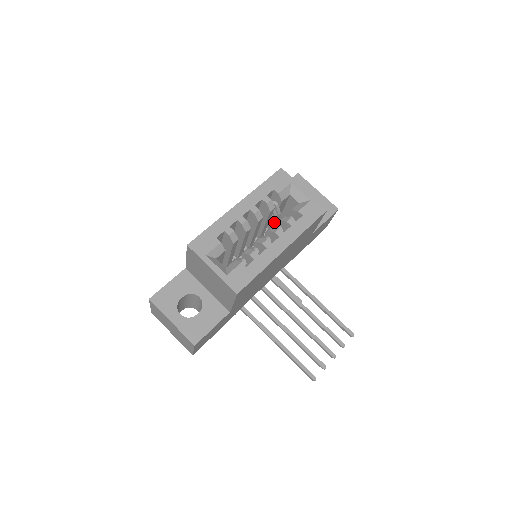
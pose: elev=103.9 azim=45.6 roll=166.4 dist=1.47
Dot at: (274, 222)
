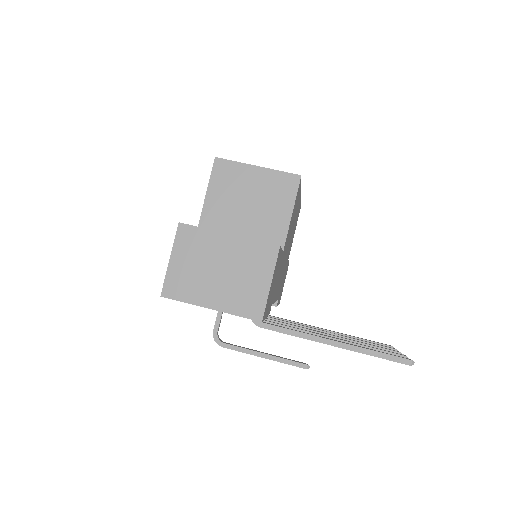
Dot at: occluded
